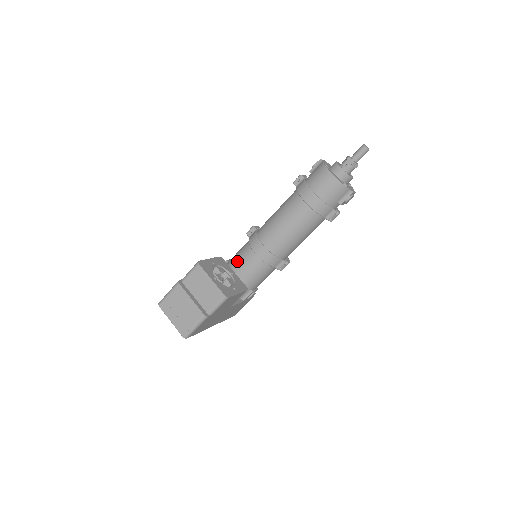
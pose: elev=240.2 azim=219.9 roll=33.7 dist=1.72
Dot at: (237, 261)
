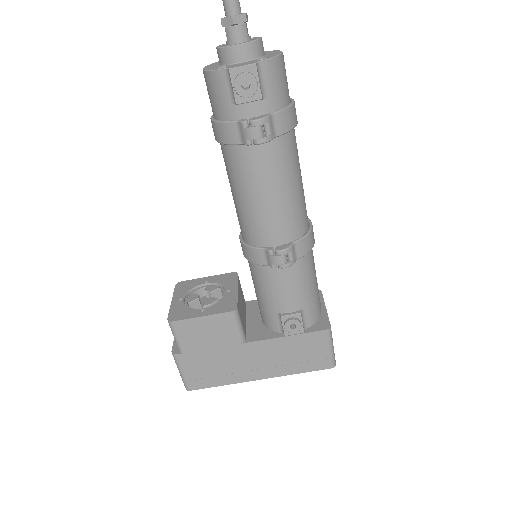
Dot at: occluded
